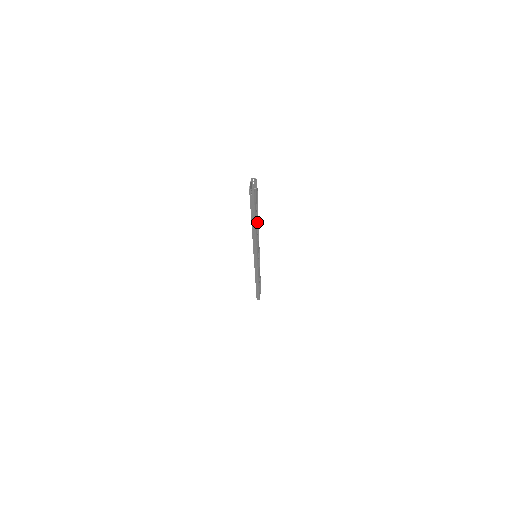
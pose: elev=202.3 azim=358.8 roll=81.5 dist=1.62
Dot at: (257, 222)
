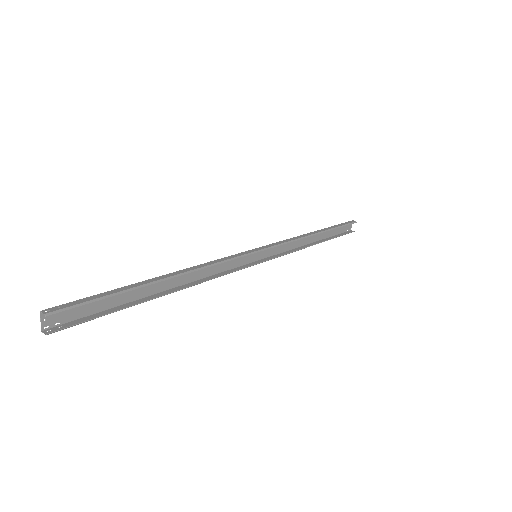
Dot at: (178, 274)
